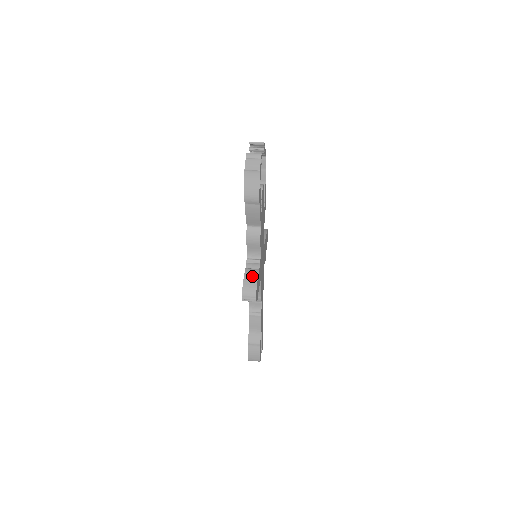
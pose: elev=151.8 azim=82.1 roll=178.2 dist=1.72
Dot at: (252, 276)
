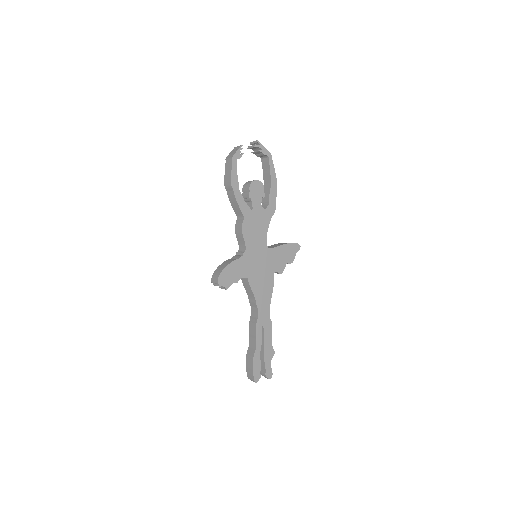
Dot at: (227, 263)
